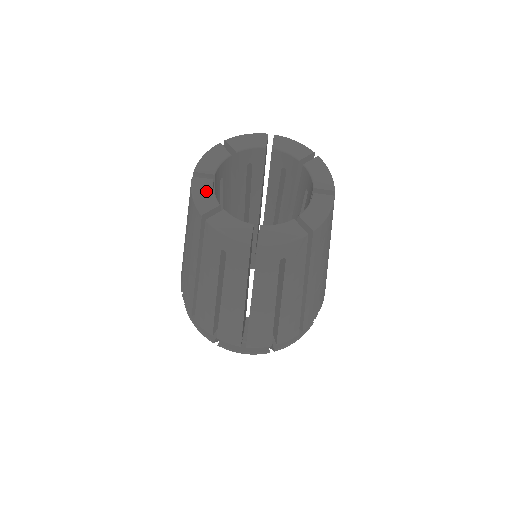
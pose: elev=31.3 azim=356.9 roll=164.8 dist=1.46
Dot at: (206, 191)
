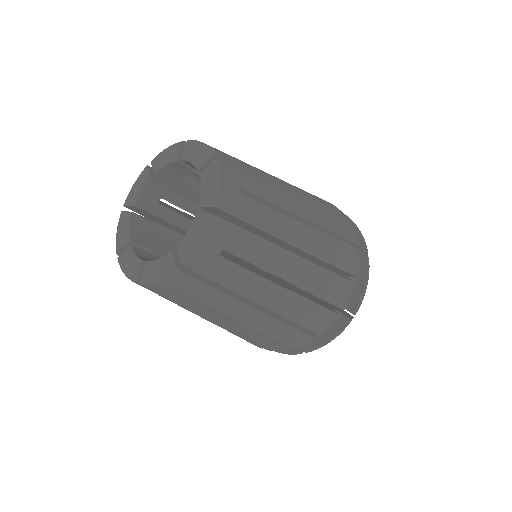
Dot at: (130, 260)
